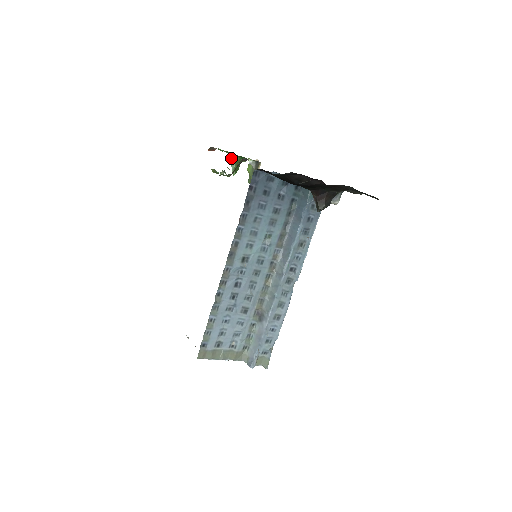
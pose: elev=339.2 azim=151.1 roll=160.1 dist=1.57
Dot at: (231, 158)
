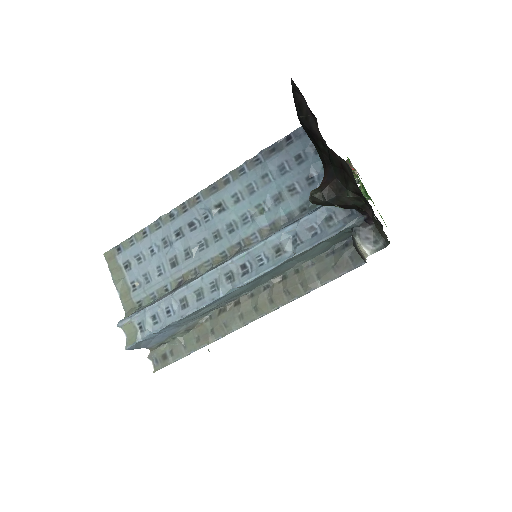
Dot at: occluded
